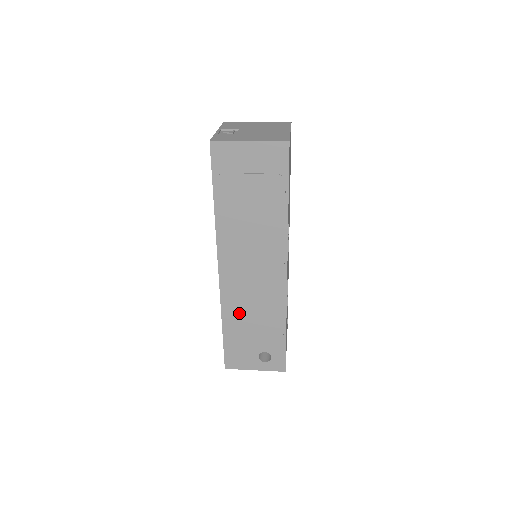
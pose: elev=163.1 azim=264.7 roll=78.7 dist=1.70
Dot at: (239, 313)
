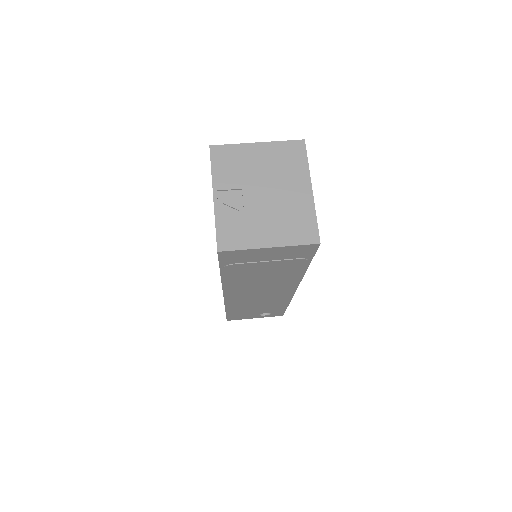
Dot at: (243, 306)
